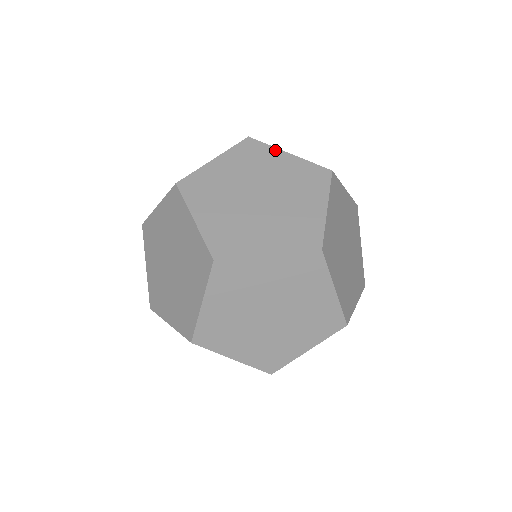
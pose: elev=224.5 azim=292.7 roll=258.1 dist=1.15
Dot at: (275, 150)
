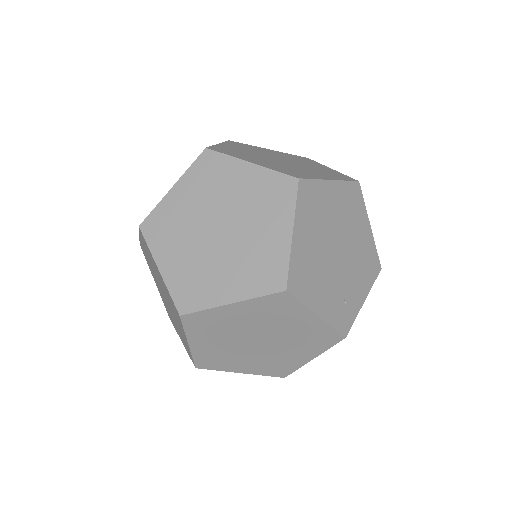
Dot at: occluded
